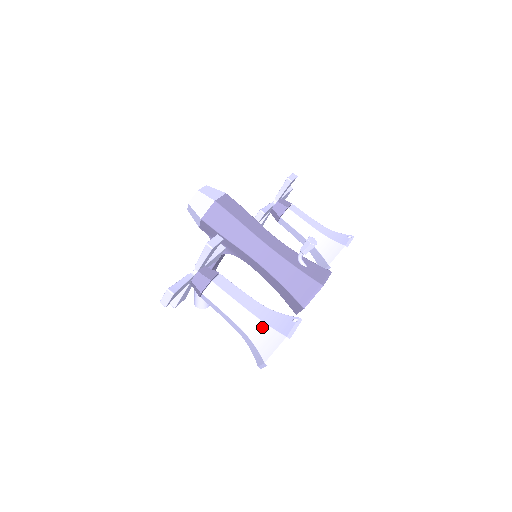
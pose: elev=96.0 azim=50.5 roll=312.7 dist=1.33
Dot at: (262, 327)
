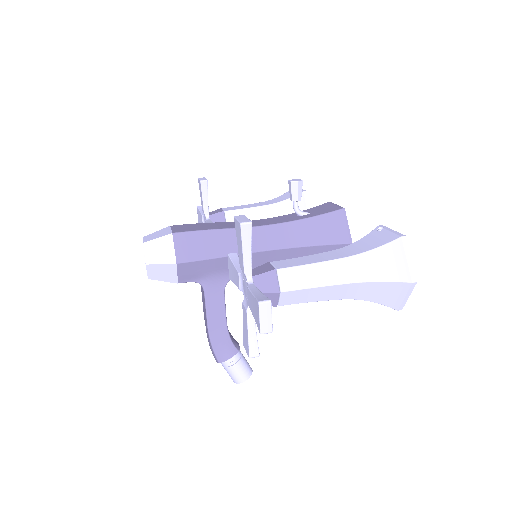
Dot at: (369, 258)
